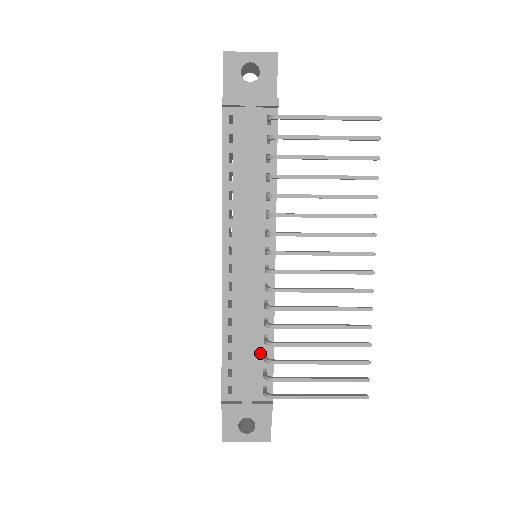
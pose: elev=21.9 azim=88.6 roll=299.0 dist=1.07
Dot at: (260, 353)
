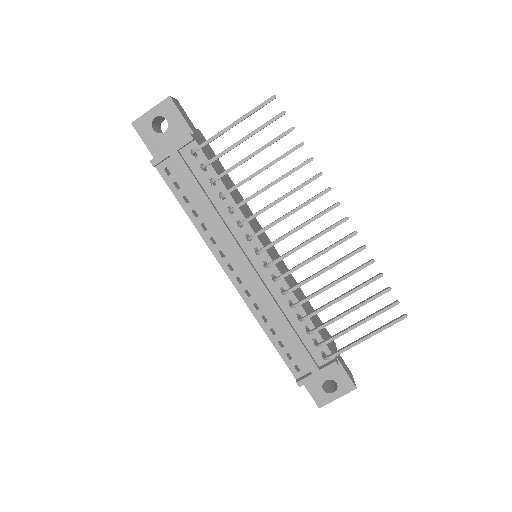
Dot at: (302, 329)
